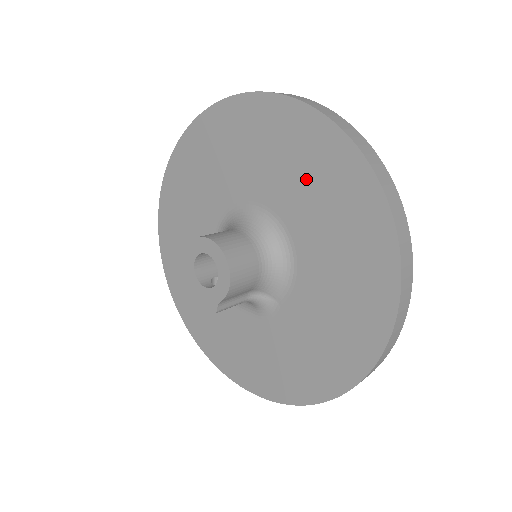
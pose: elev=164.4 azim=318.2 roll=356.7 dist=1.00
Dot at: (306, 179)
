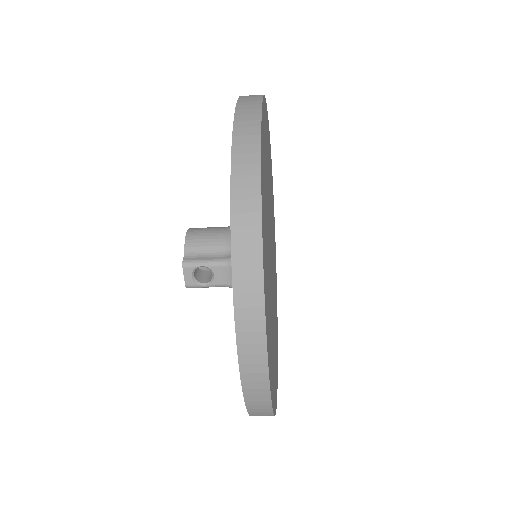
Dot at: occluded
